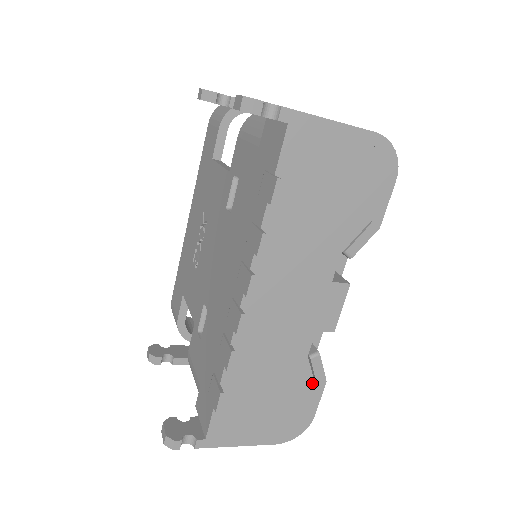
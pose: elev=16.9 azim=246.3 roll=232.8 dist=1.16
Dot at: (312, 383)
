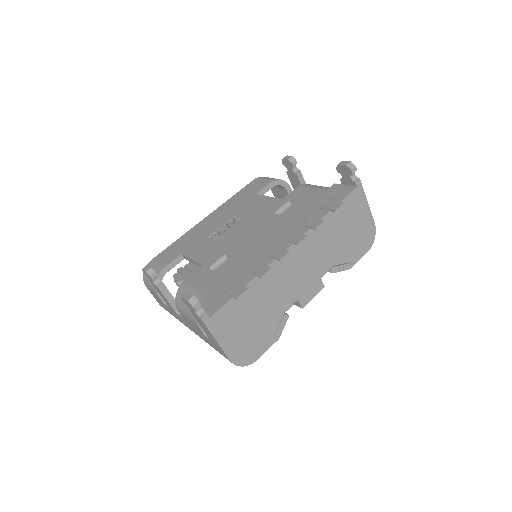
Dot at: (274, 333)
